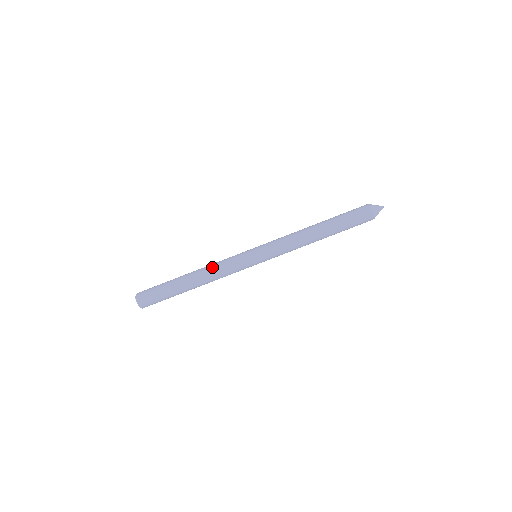
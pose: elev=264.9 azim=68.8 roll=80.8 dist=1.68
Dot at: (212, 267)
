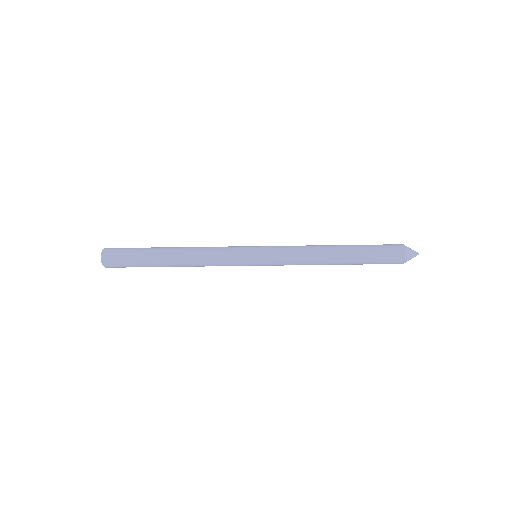
Dot at: (202, 248)
